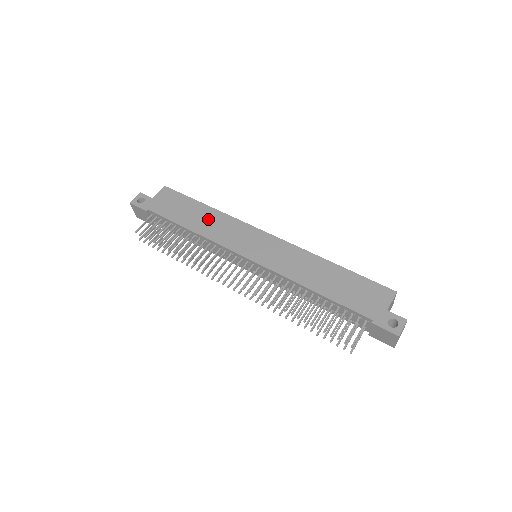
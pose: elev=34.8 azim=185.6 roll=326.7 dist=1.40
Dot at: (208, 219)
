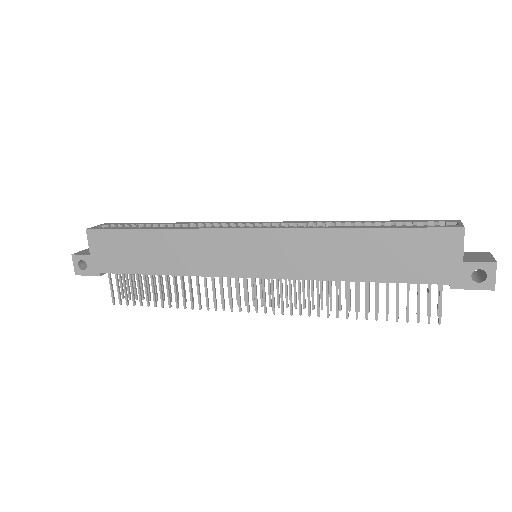
Dot at: (169, 249)
